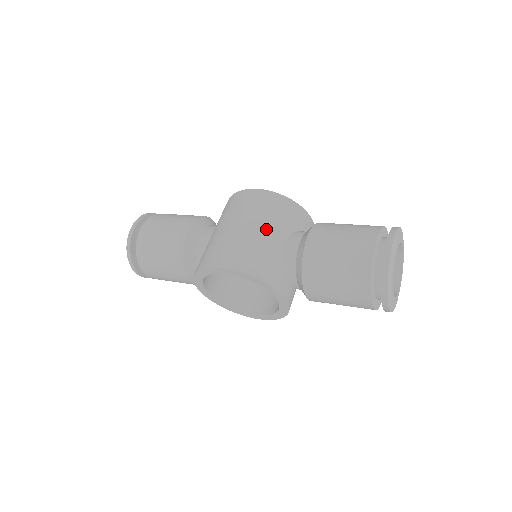
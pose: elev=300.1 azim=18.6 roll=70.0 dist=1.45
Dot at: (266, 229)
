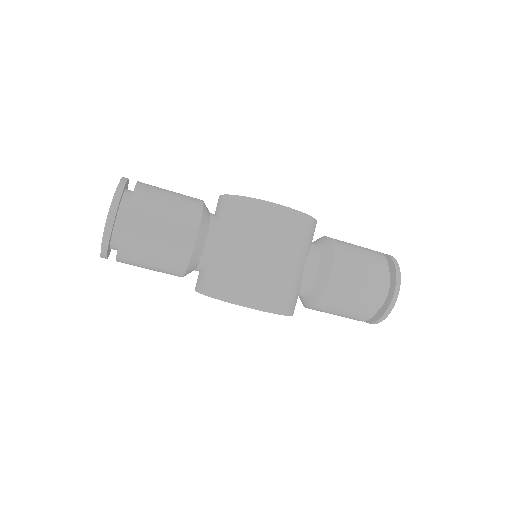
Dot at: (294, 260)
